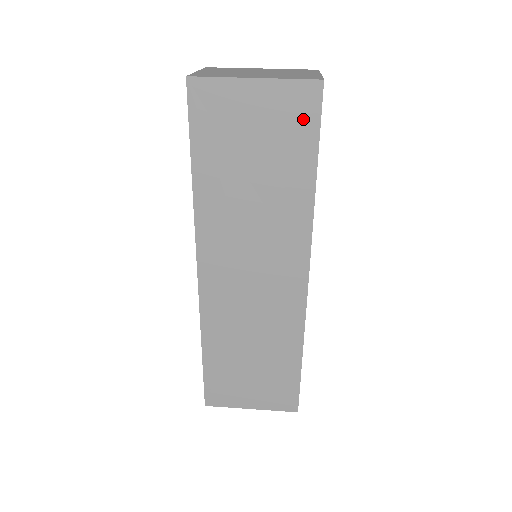
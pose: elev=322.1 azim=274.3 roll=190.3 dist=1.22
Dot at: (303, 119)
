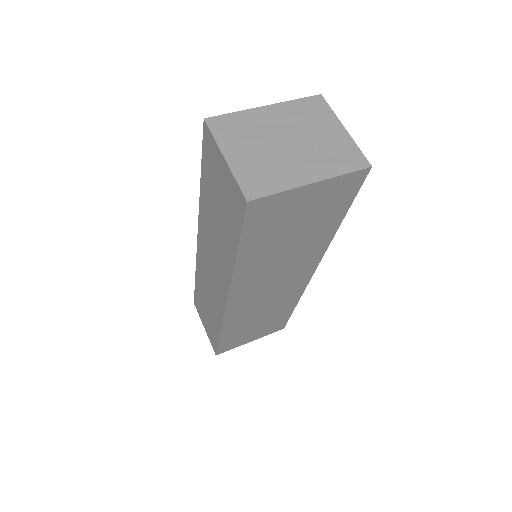
Dot at: (345, 195)
